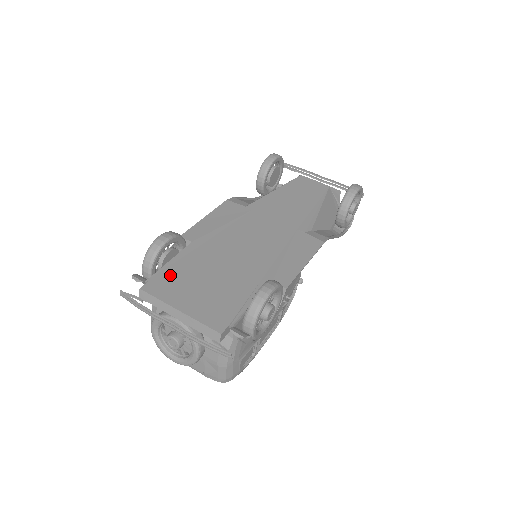
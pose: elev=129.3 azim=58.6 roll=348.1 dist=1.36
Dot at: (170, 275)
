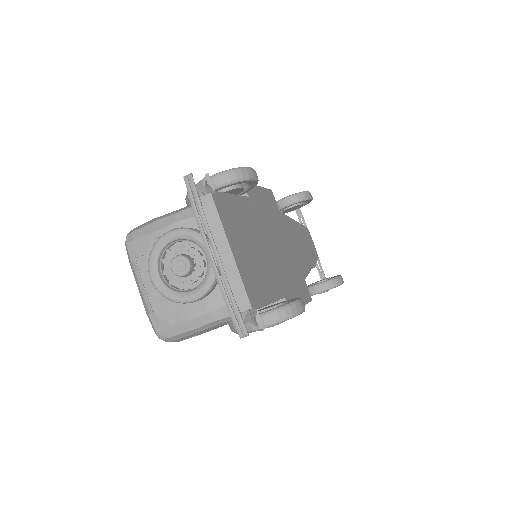
Dot at: (232, 208)
